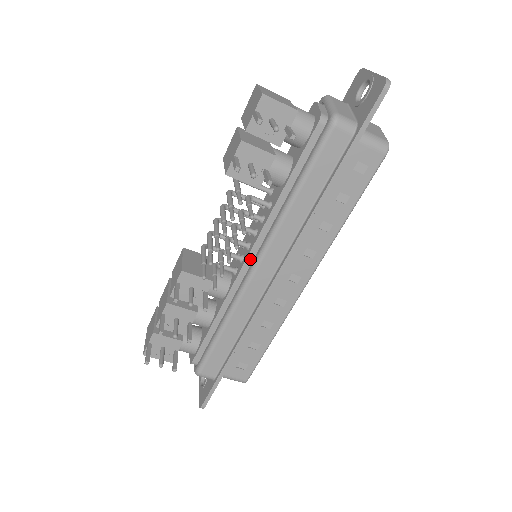
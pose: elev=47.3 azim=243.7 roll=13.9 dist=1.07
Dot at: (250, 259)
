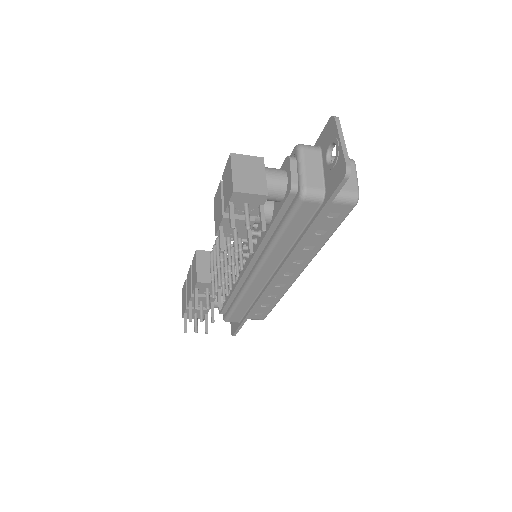
Dot at: (250, 267)
